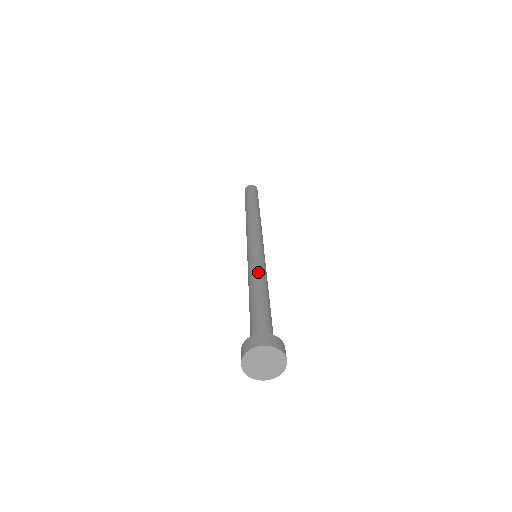
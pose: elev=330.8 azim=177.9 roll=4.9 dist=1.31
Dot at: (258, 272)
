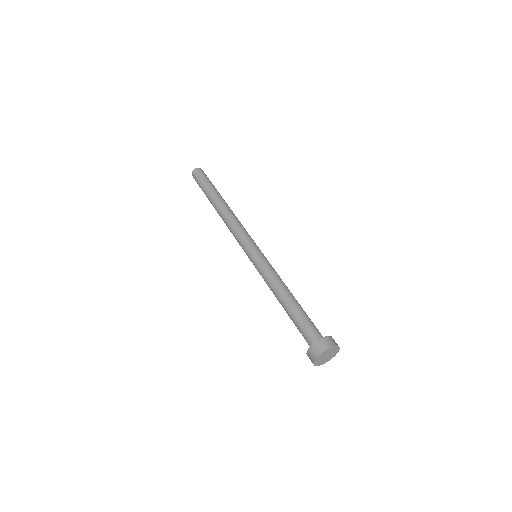
Dot at: (279, 277)
